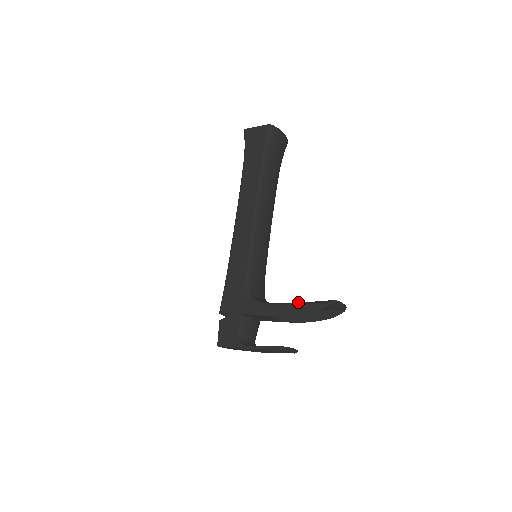
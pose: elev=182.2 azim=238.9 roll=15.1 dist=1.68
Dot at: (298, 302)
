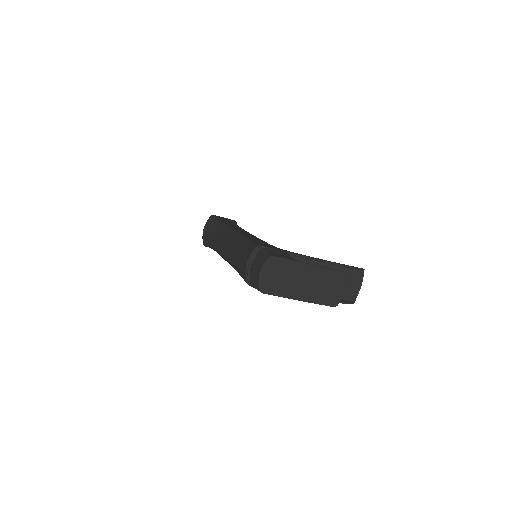
Dot at: occluded
